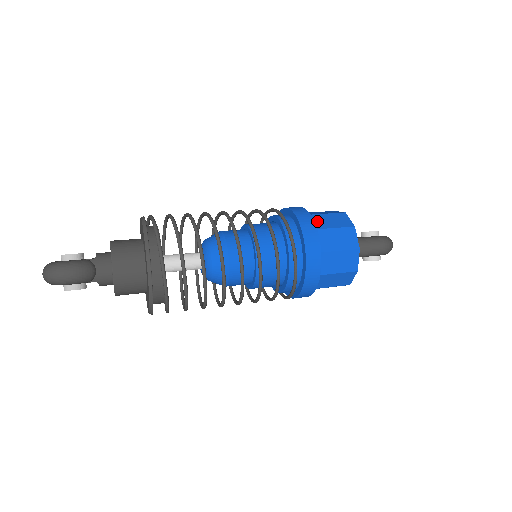
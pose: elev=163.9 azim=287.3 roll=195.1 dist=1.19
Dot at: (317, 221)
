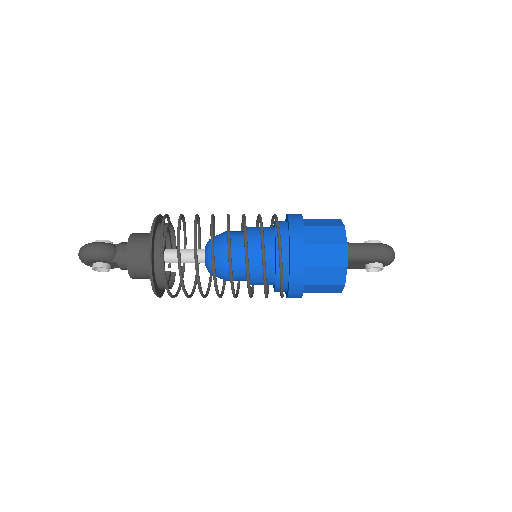
Dot at: (309, 222)
